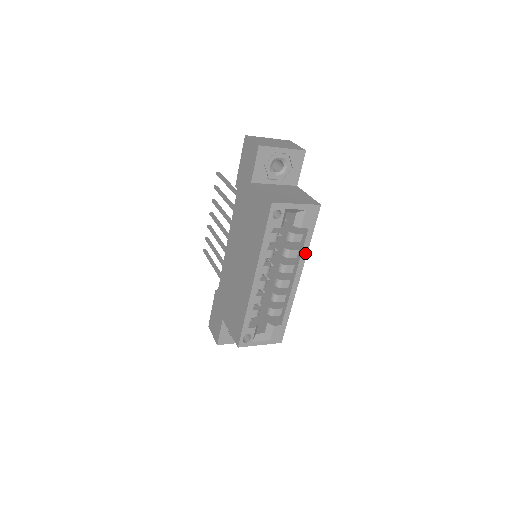
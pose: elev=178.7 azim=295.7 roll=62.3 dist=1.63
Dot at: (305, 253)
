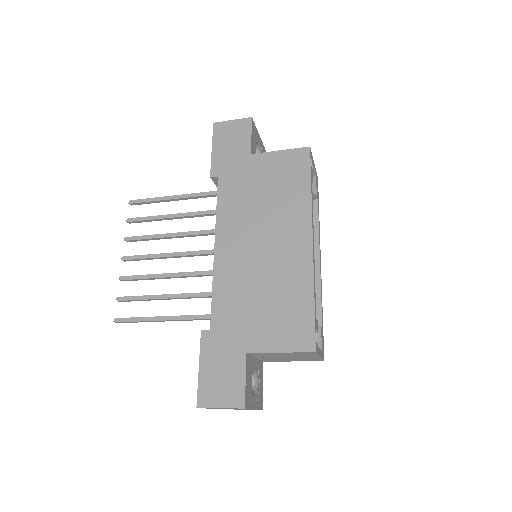
Dot at: (319, 229)
